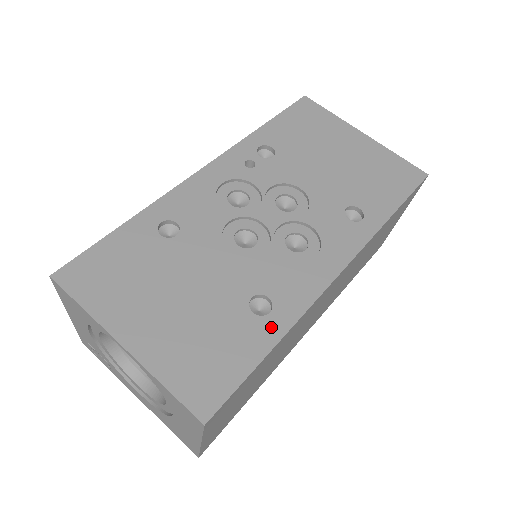
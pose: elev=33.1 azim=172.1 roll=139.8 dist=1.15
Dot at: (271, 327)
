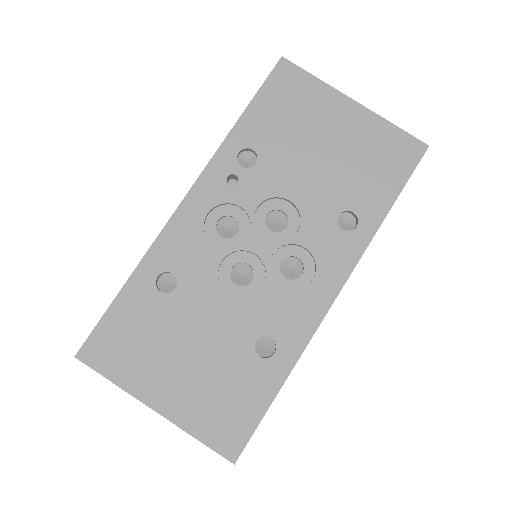
Dot at: (277, 367)
